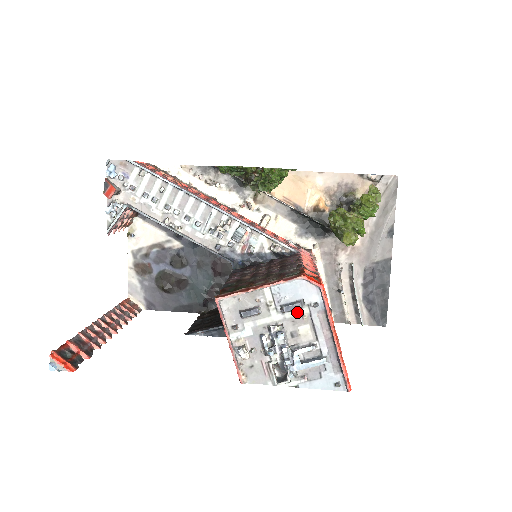
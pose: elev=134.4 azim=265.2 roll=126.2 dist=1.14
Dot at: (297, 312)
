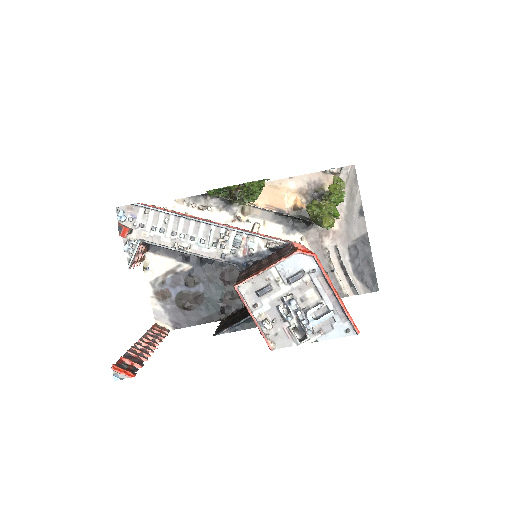
Dot at: (301, 281)
